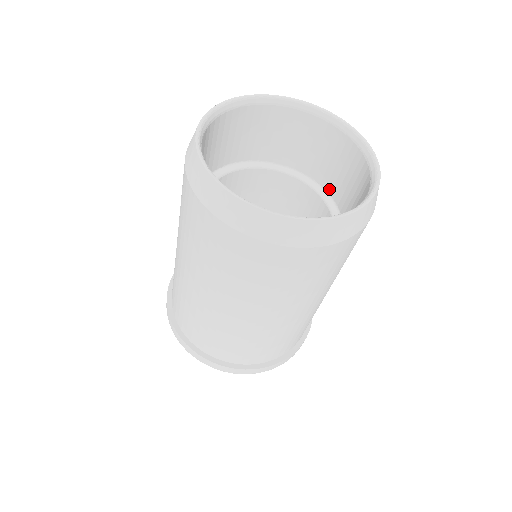
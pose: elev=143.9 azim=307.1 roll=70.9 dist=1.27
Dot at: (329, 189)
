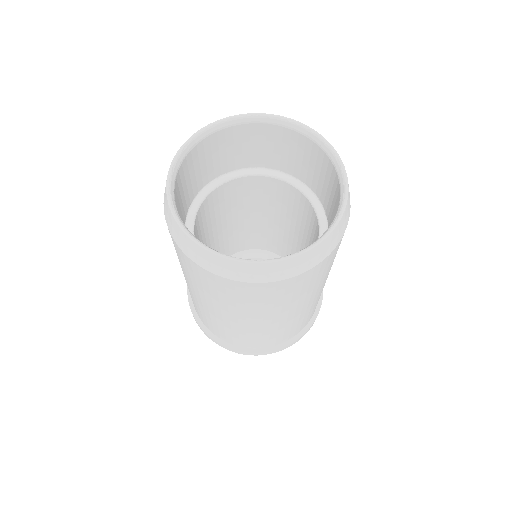
Dot at: occluded
